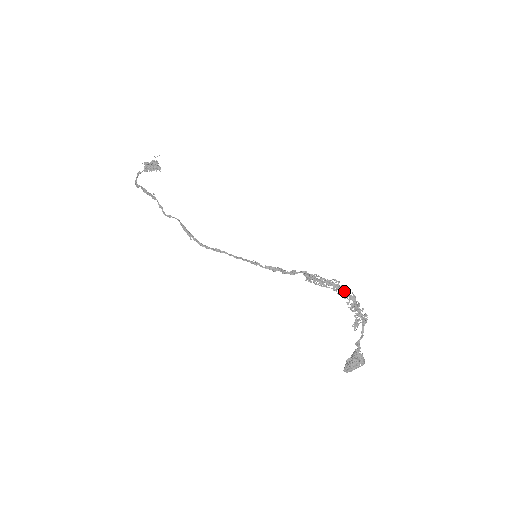
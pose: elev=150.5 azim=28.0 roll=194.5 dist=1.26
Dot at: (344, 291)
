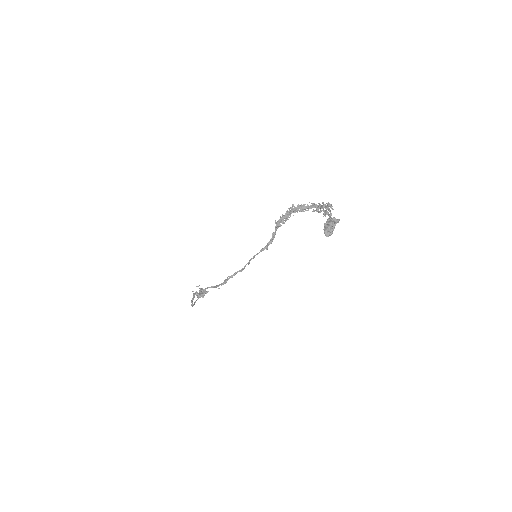
Dot at: (302, 207)
